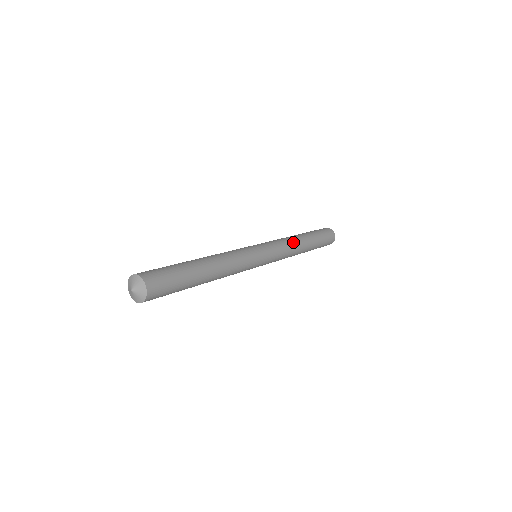
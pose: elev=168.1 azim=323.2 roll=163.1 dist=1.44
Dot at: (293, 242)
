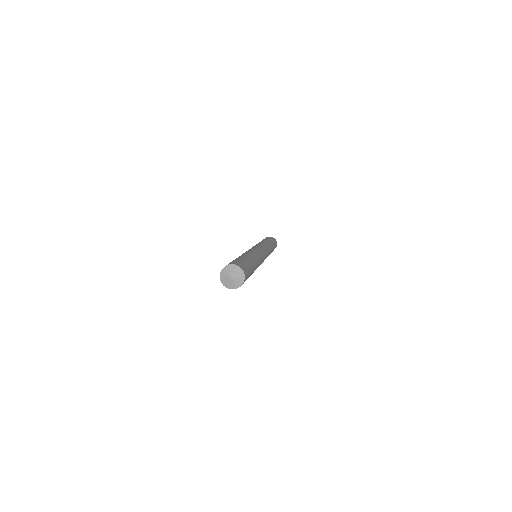
Dot at: (266, 243)
